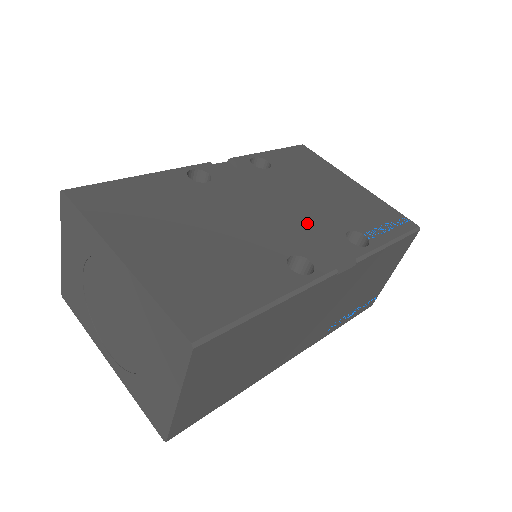
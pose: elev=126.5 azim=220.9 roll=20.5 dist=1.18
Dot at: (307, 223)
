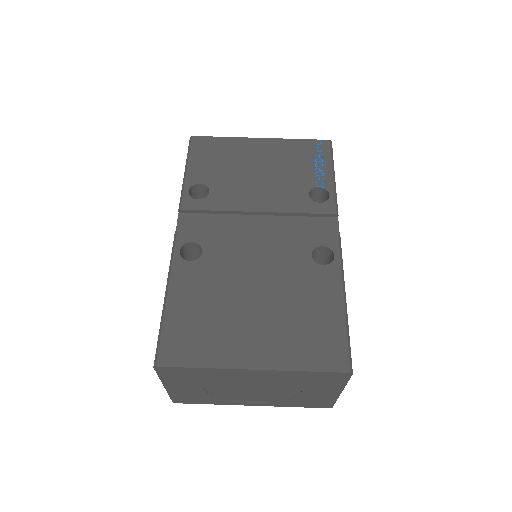
Dot at: (284, 214)
